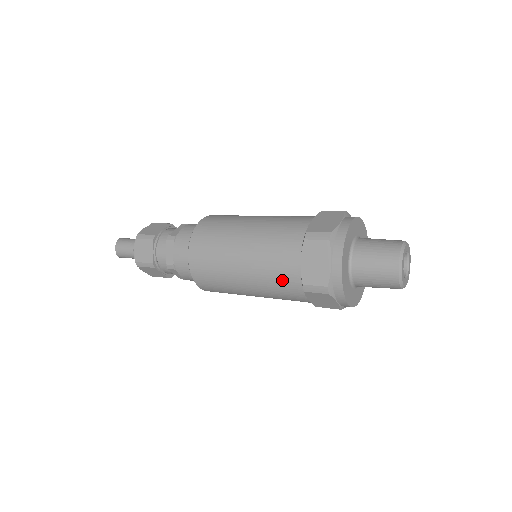
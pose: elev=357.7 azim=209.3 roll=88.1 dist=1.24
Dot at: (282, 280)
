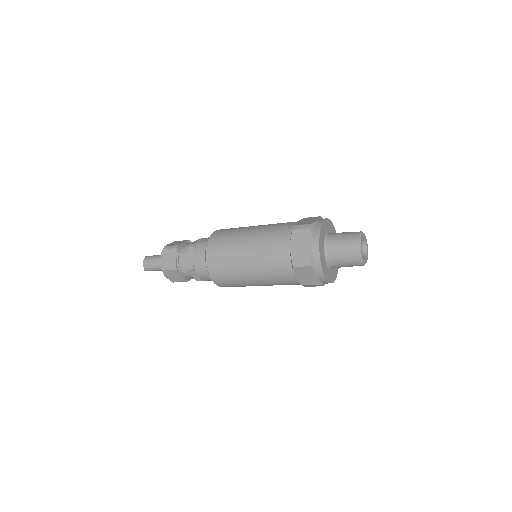
Dot at: (277, 261)
